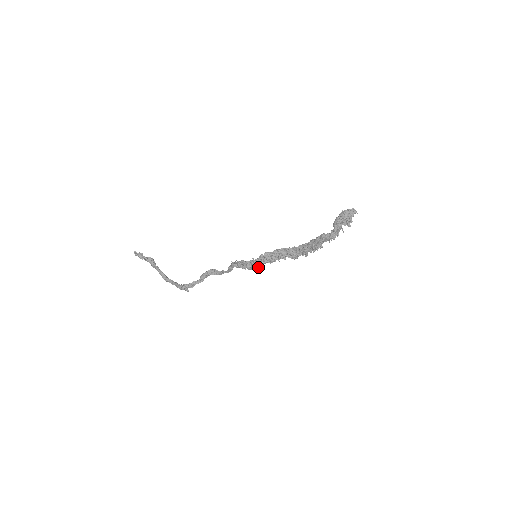
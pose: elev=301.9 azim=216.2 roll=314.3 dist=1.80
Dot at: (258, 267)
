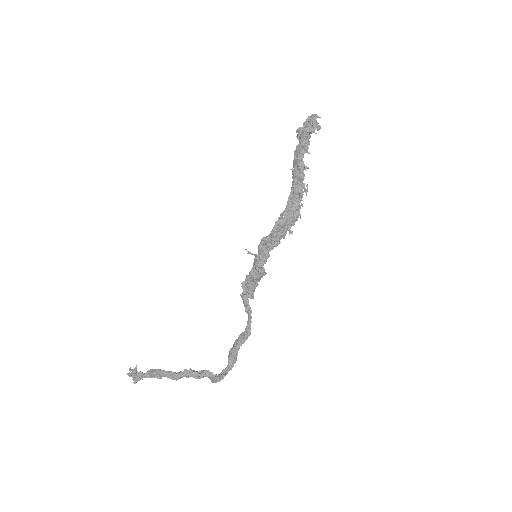
Dot at: (265, 263)
